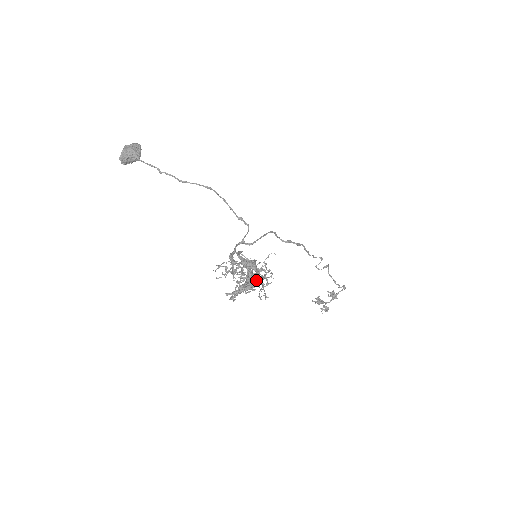
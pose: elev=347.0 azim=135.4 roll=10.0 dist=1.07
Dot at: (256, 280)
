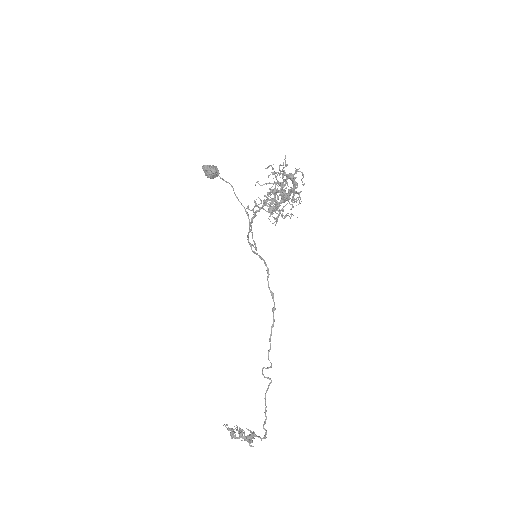
Dot at: occluded
